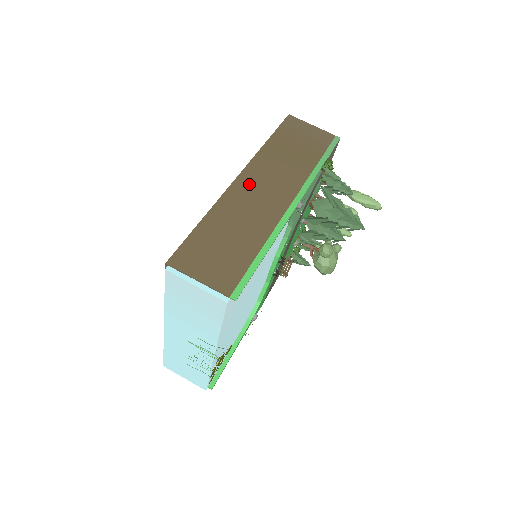
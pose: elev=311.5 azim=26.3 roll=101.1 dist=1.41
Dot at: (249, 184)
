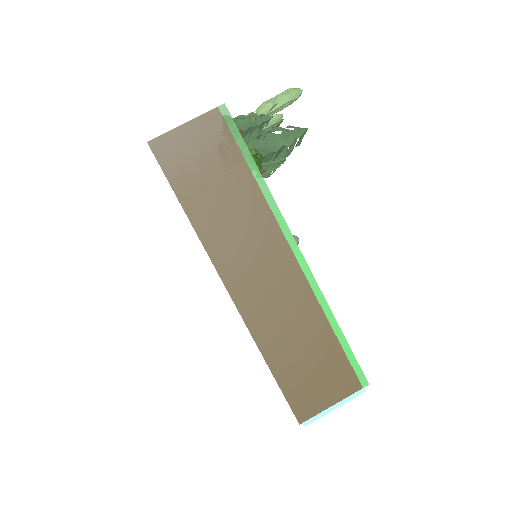
Dot at: (245, 284)
